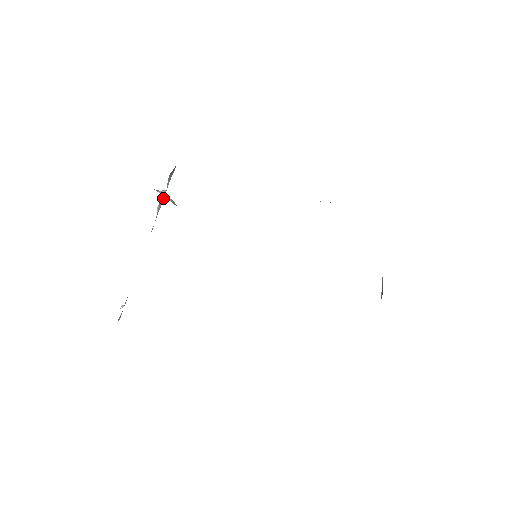
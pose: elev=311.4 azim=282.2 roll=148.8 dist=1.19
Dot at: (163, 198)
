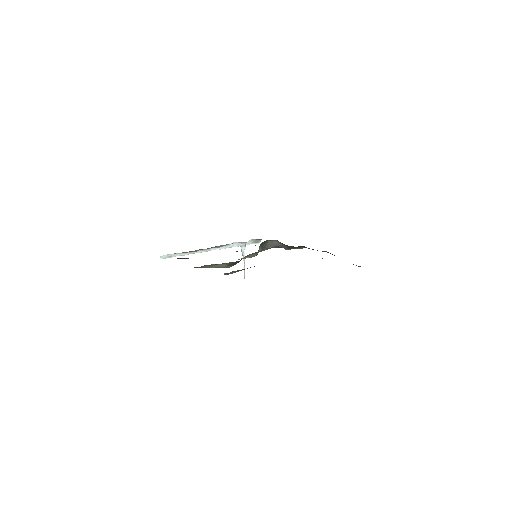
Dot at: (240, 244)
